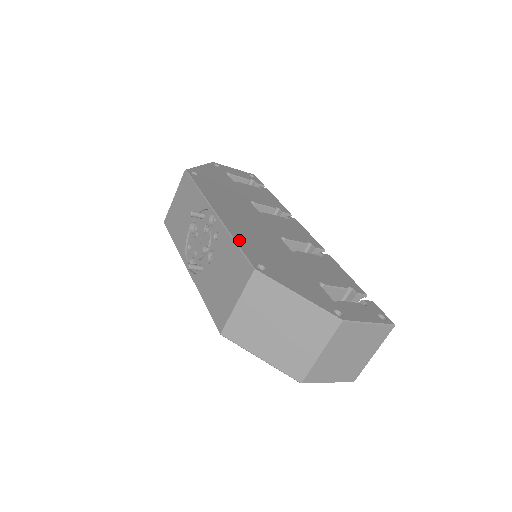
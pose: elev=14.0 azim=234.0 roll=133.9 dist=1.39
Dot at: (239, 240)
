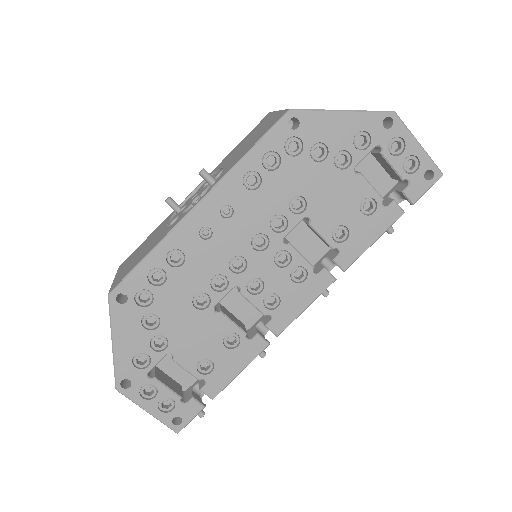
Dot at: occluded
